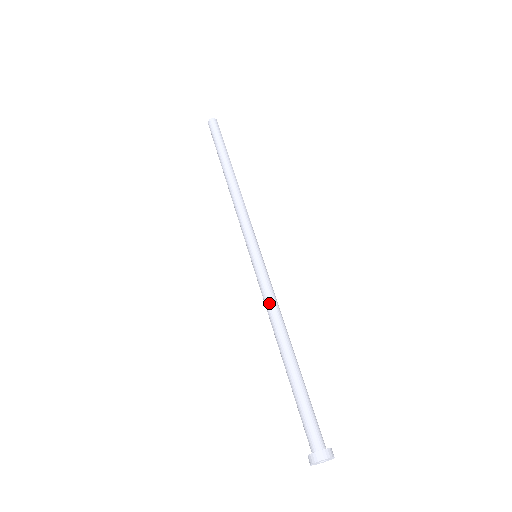
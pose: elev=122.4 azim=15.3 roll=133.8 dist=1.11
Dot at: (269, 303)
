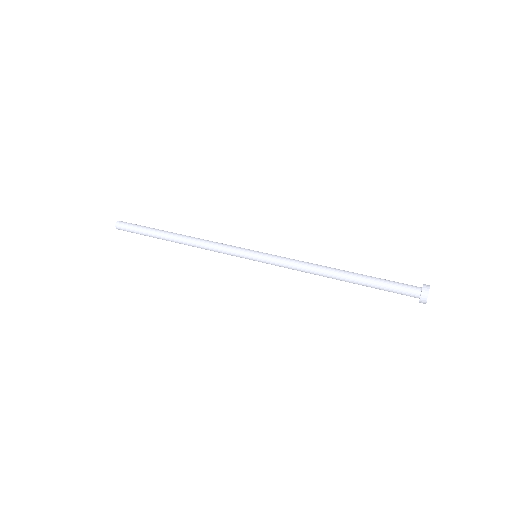
Dot at: (301, 261)
